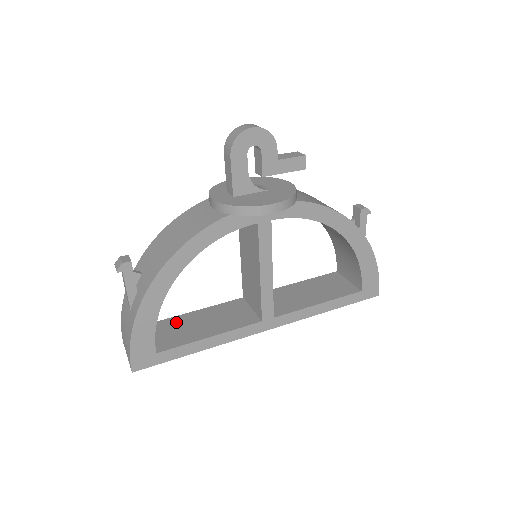
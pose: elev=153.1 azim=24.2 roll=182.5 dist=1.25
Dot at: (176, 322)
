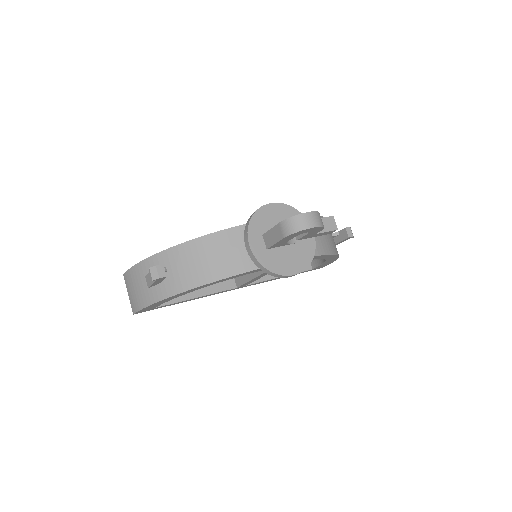
Dot at: occluded
